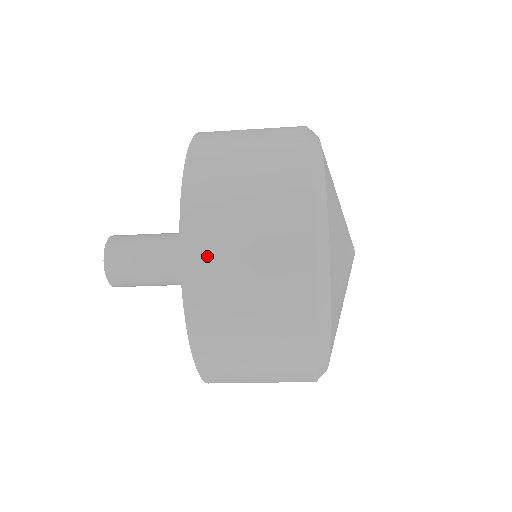
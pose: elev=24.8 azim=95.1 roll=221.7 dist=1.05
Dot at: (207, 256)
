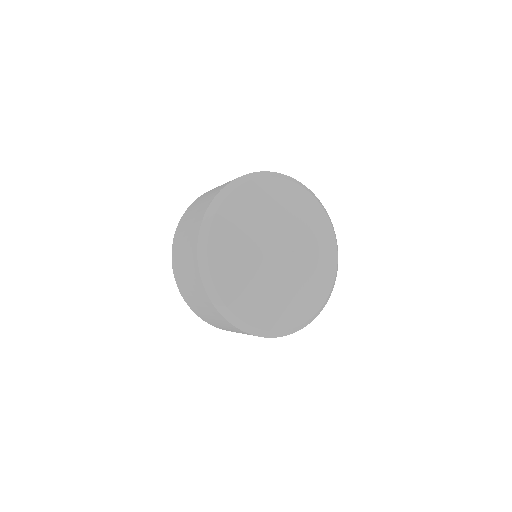
Dot at: (206, 319)
